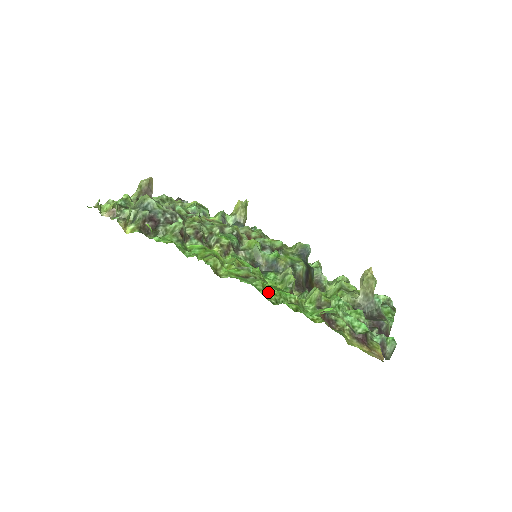
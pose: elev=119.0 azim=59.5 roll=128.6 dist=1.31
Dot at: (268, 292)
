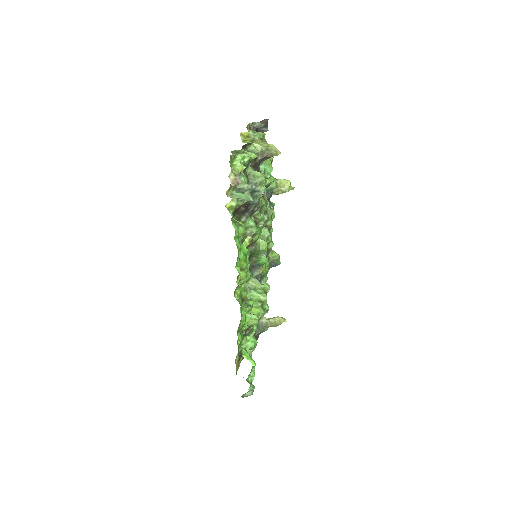
Dot at: (242, 321)
